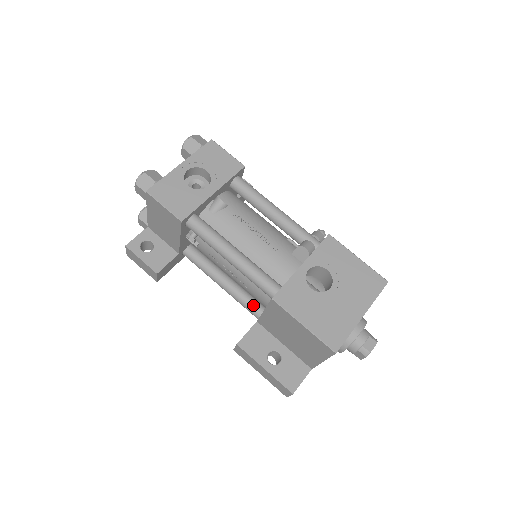
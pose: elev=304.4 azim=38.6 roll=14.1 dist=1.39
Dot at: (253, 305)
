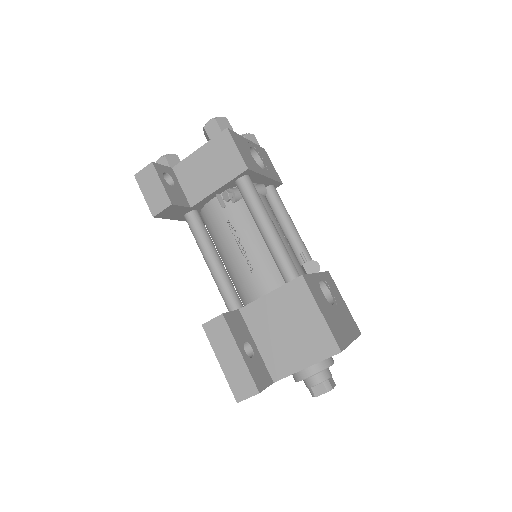
Dot at: (236, 295)
